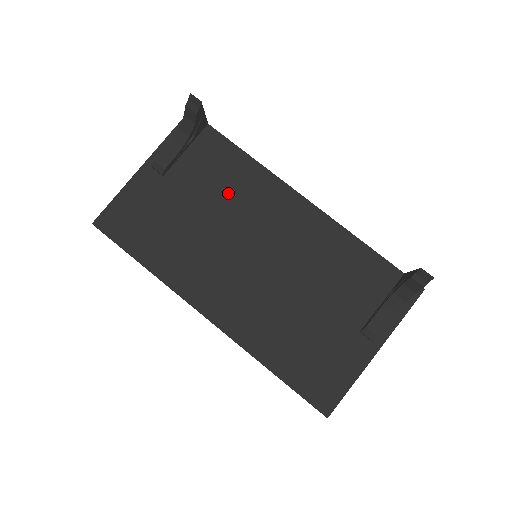
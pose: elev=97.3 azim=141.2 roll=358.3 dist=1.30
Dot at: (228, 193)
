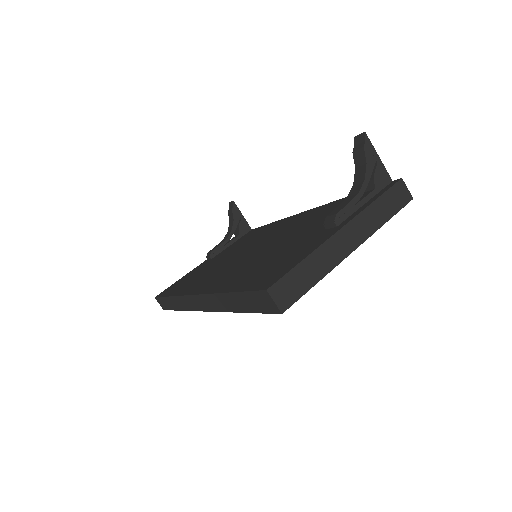
Dot at: (248, 241)
